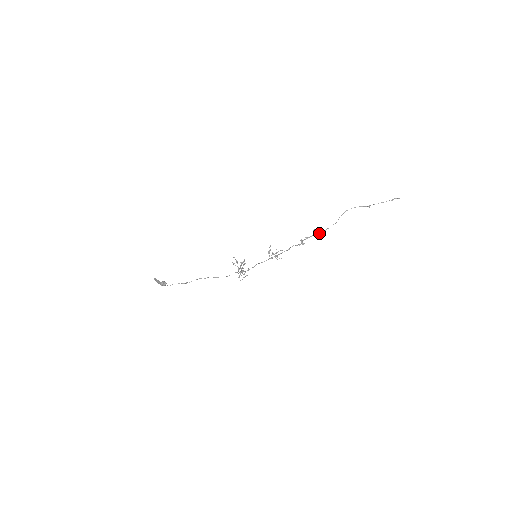
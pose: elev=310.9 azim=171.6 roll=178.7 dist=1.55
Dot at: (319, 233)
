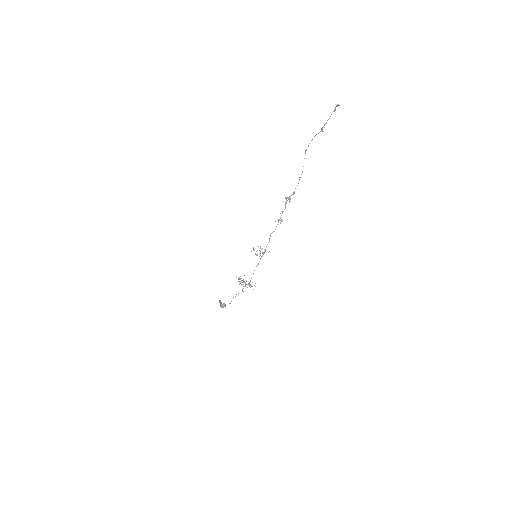
Dot at: (290, 199)
